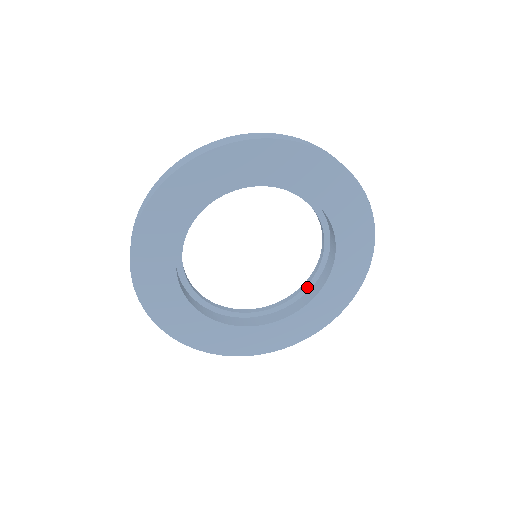
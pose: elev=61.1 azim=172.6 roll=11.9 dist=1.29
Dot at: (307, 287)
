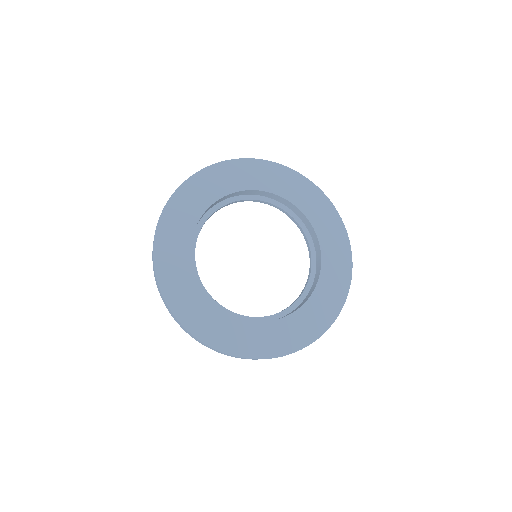
Dot at: (313, 257)
